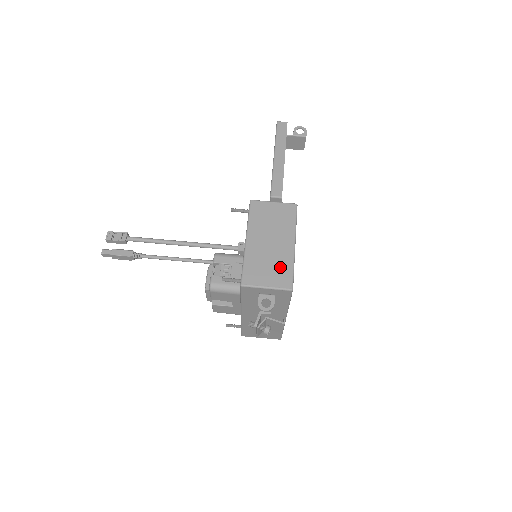
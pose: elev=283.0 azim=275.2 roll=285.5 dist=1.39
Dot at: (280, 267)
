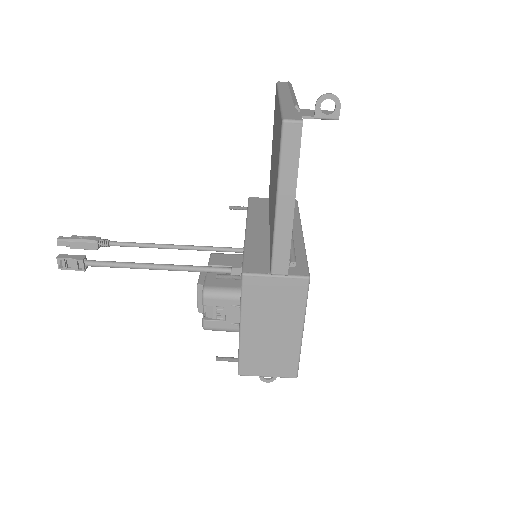
Dot at: (283, 357)
